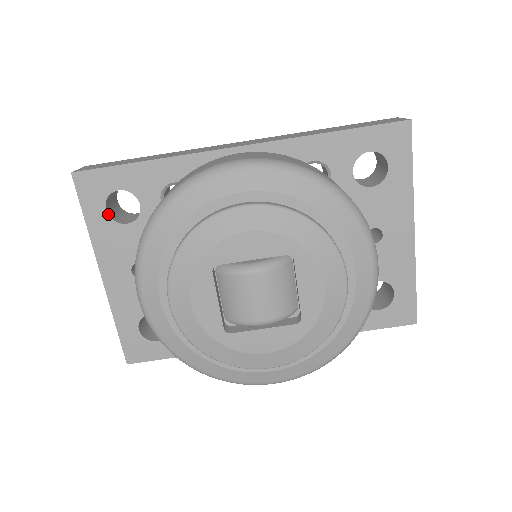
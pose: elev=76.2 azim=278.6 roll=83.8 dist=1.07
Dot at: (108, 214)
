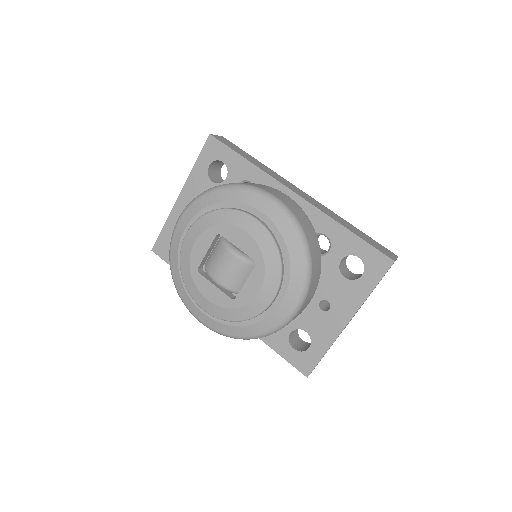
Dot at: (208, 169)
